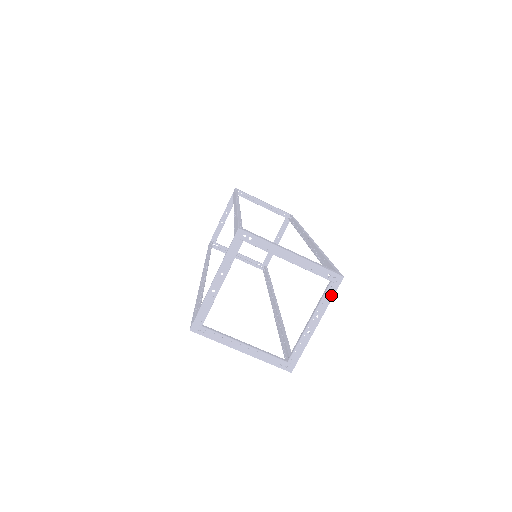
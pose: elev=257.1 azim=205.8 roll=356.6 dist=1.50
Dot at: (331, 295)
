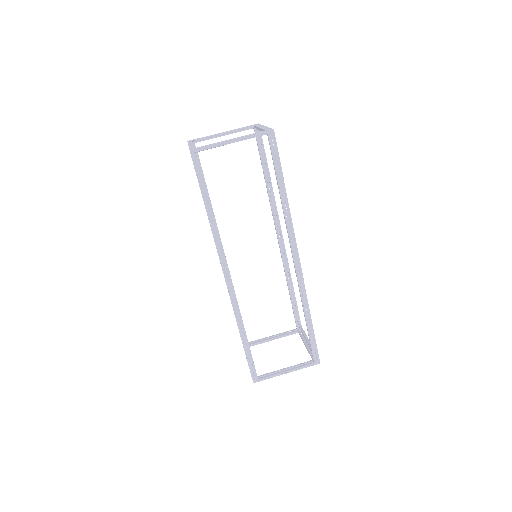
Dot at: (258, 133)
